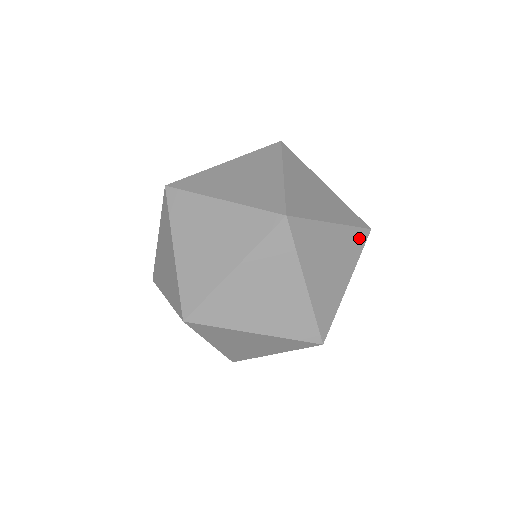
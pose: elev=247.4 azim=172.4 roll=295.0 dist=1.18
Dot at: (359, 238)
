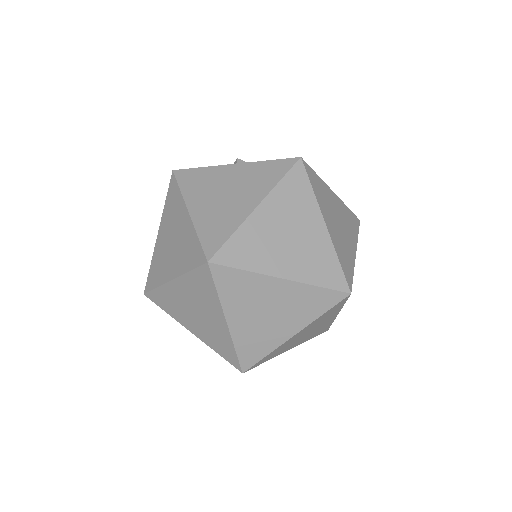
Dot at: (296, 180)
